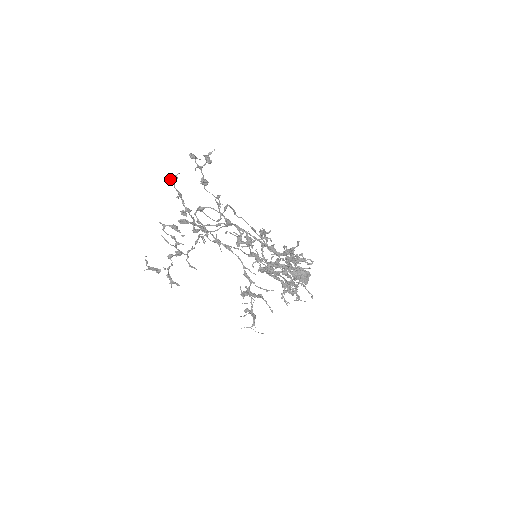
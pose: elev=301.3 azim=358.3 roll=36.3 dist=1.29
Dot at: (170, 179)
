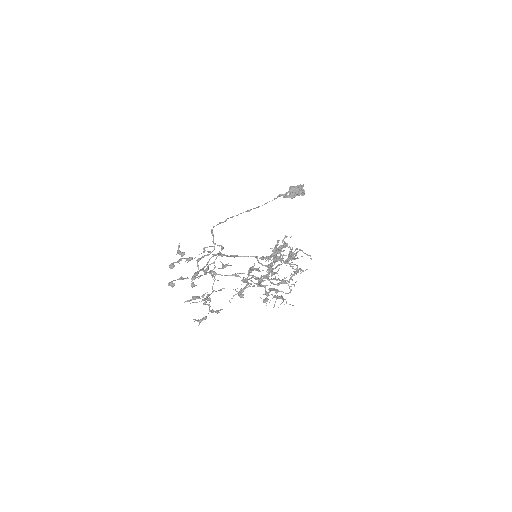
Dot at: (170, 284)
